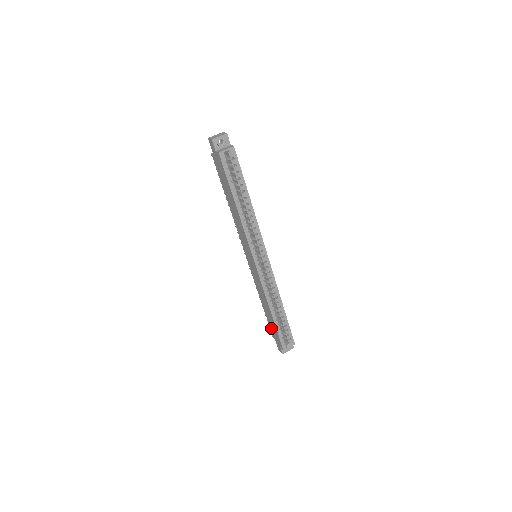
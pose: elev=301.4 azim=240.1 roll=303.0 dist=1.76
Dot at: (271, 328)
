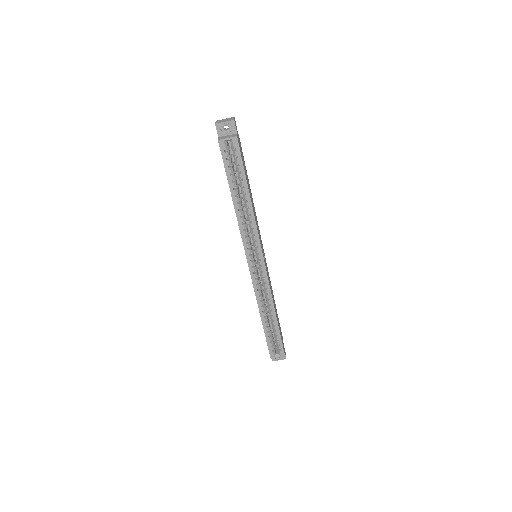
Dot at: occluded
